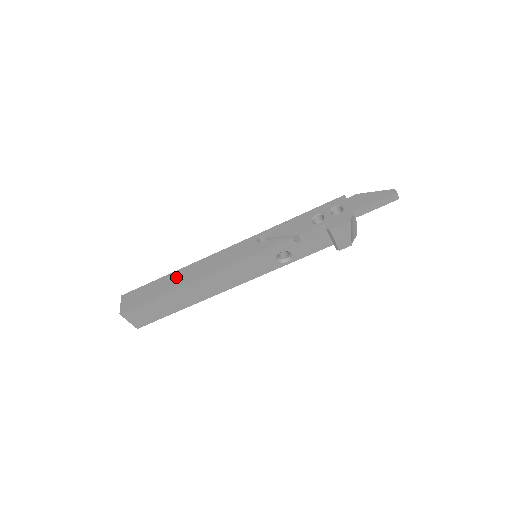
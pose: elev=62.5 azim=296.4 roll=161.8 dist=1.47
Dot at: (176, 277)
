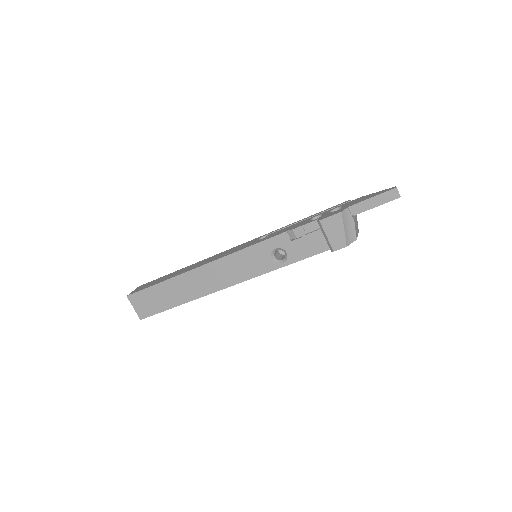
Dot at: (183, 270)
